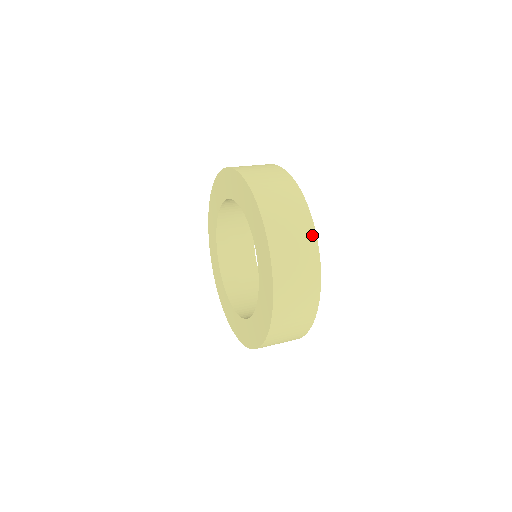
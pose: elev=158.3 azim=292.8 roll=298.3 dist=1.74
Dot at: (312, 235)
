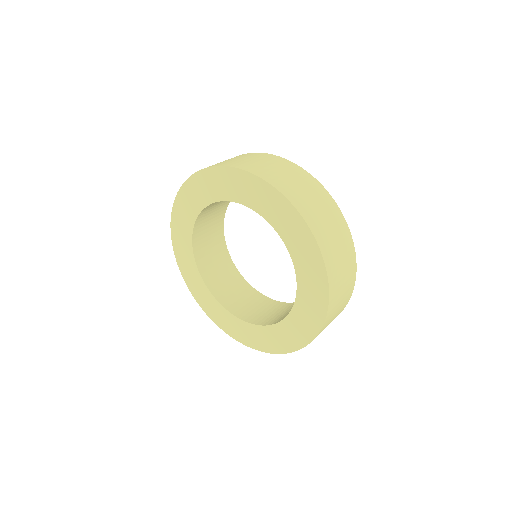
Dot at: (351, 242)
